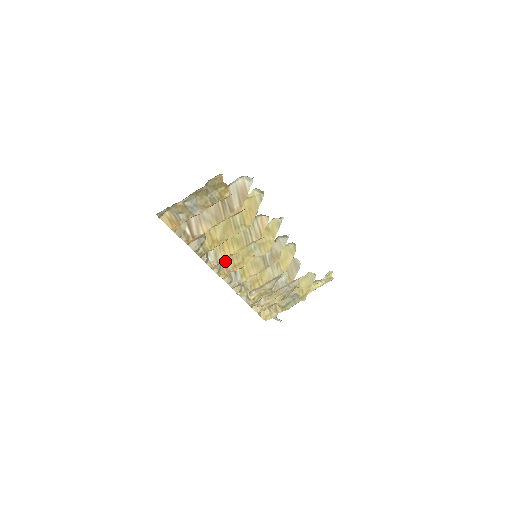
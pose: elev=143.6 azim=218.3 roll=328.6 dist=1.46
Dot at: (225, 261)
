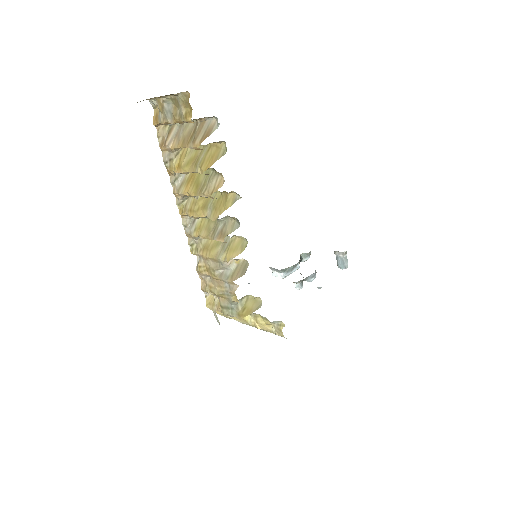
Dot at: (189, 200)
